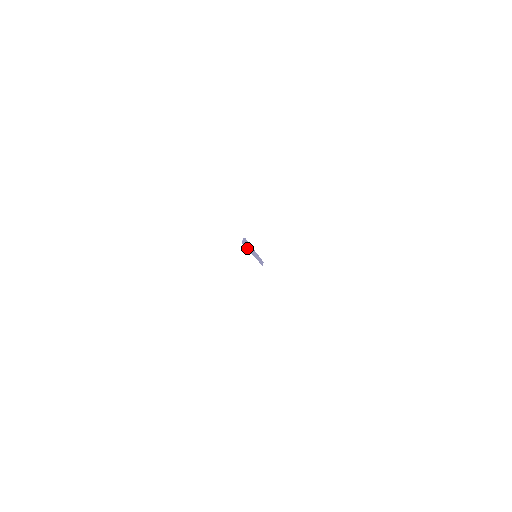
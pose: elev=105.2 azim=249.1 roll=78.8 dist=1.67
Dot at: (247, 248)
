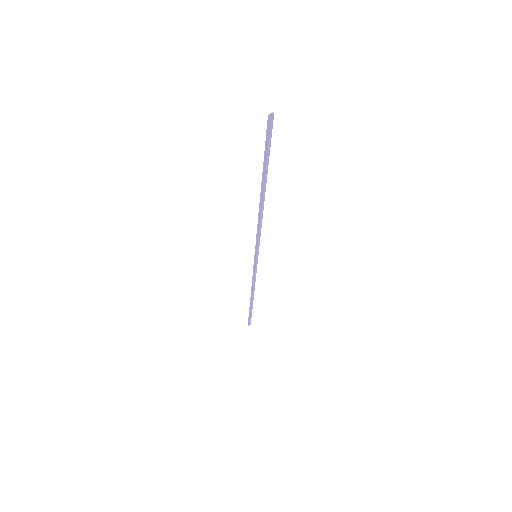
Dot at: (264, 168)
